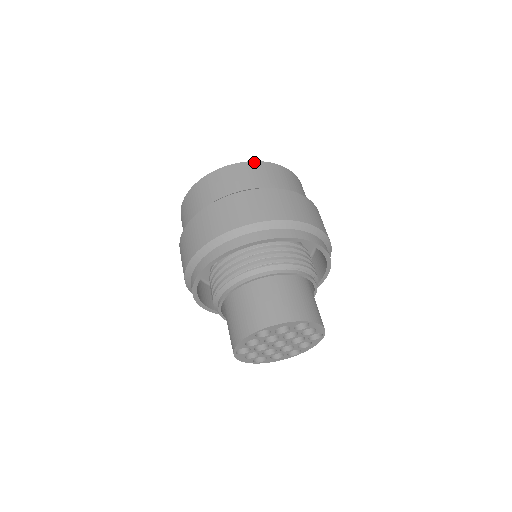
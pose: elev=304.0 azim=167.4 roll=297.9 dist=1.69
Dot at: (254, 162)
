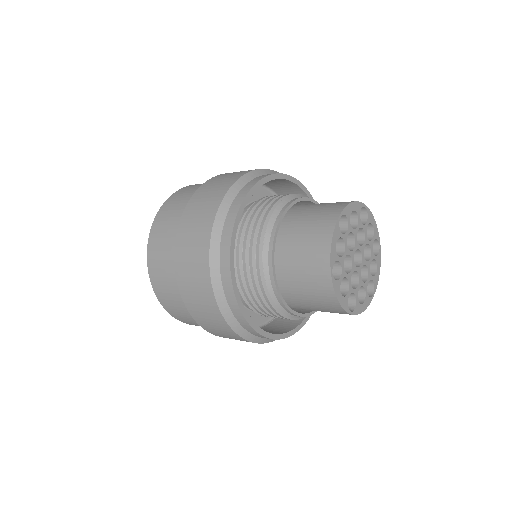
Dot at: occluded
